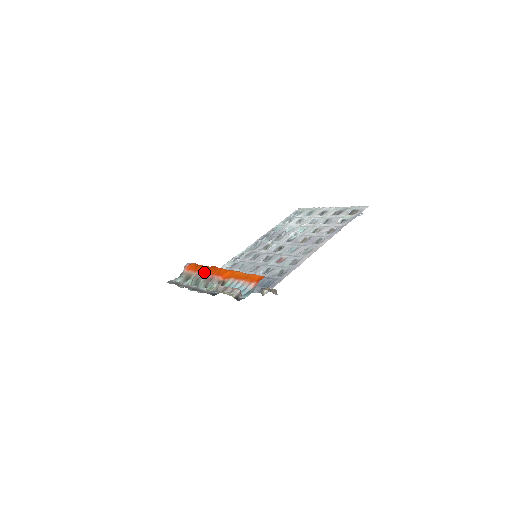
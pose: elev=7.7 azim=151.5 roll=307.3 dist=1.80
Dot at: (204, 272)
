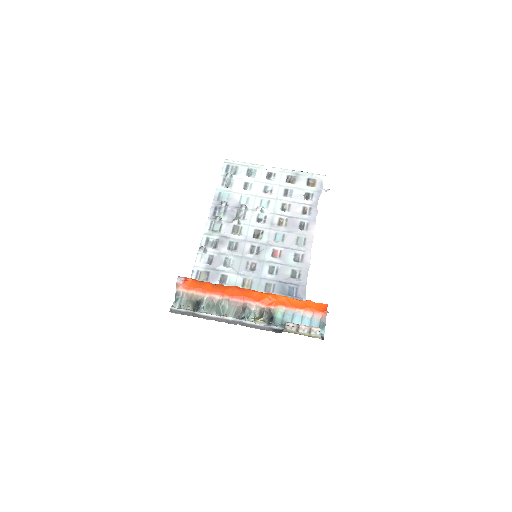
Dot at: (224, 295)
